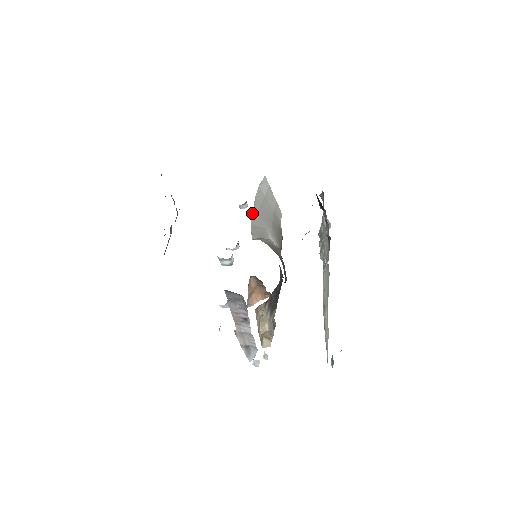
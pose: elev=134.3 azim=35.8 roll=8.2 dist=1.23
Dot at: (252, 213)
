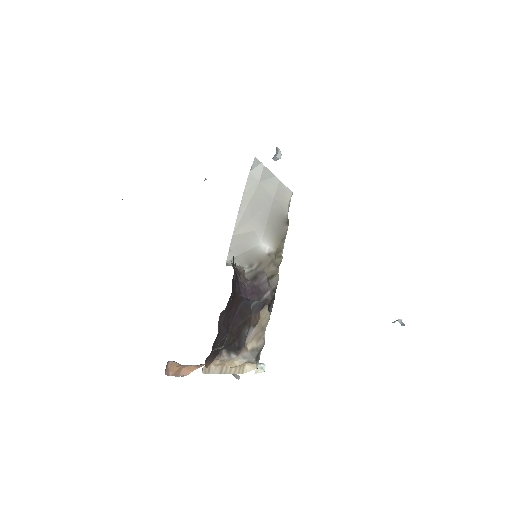
Dot at: occluded
